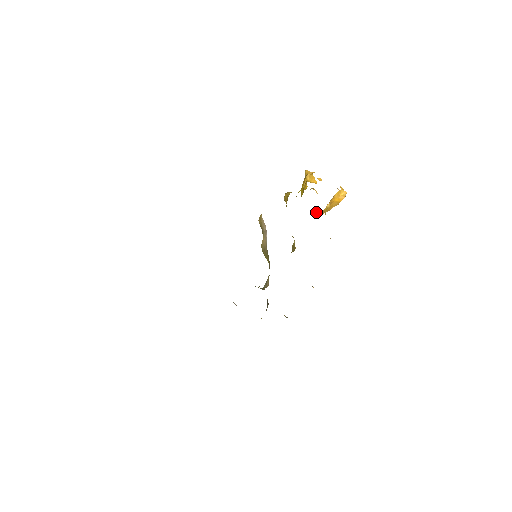
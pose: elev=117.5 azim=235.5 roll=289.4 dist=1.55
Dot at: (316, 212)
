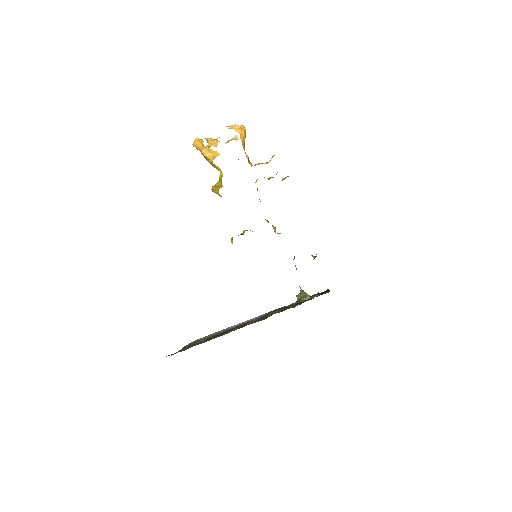
Dot at: occluded
